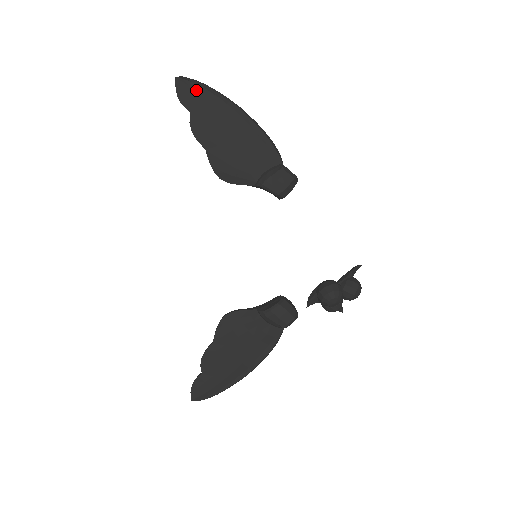
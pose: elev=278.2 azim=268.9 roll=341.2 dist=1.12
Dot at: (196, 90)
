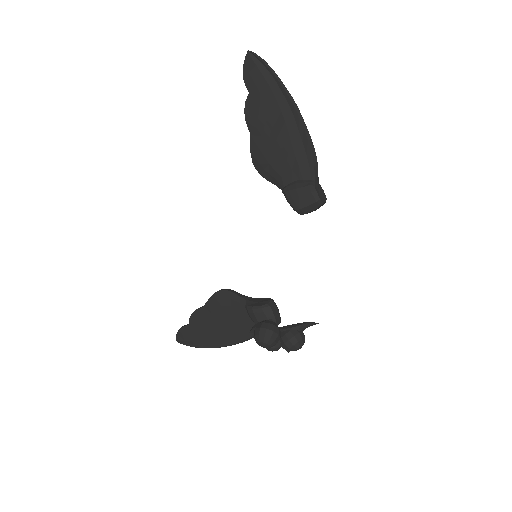
Dot at: (261, 71)
